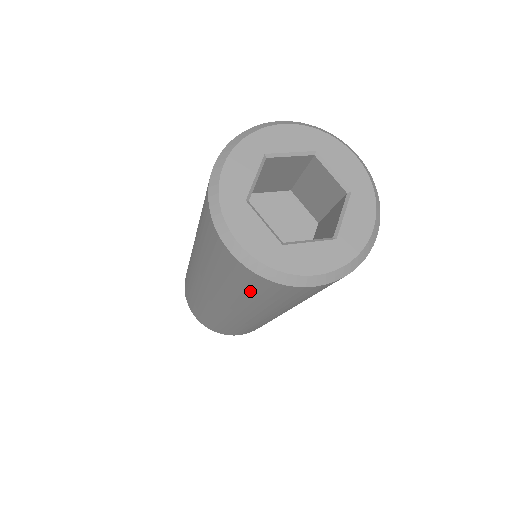
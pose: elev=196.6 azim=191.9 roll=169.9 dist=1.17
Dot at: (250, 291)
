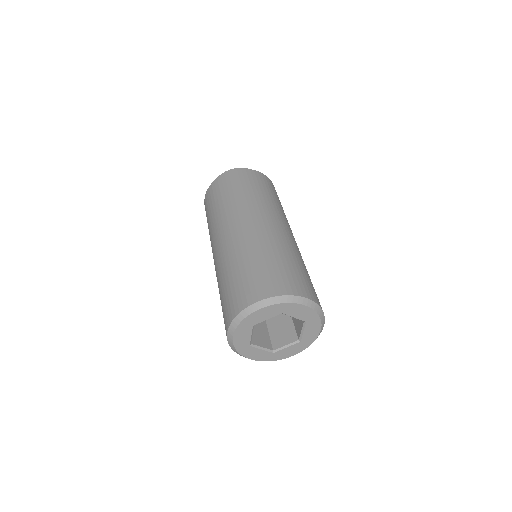
Dot at: occluded
